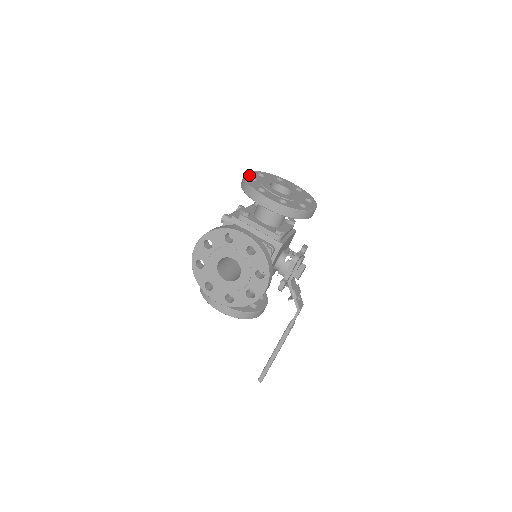
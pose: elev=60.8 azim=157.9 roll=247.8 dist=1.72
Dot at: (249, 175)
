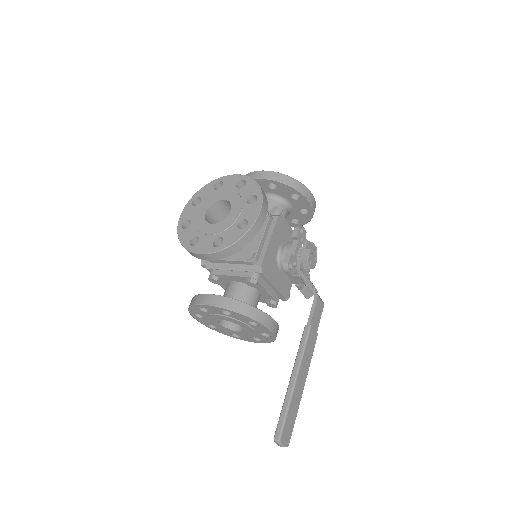
Dot at: occluded
